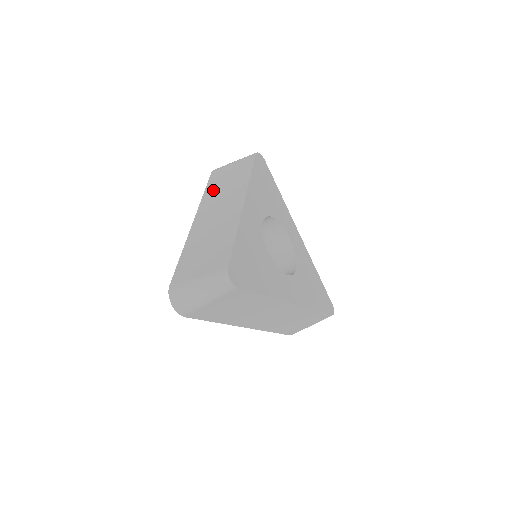
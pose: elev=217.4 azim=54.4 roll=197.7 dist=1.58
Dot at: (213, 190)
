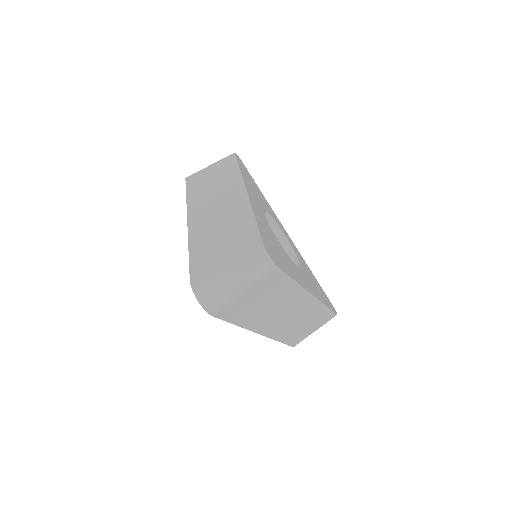
Dot at: (198, 191)
